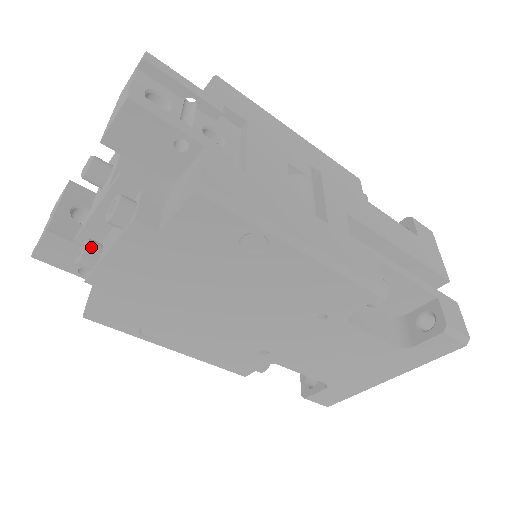
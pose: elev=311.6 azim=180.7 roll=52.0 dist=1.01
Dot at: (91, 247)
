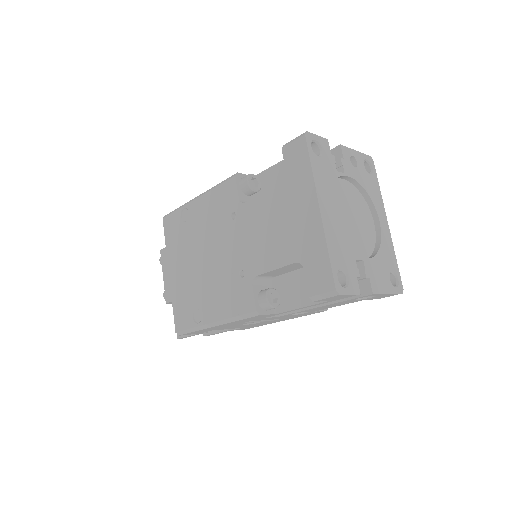
Dot at: occluded
